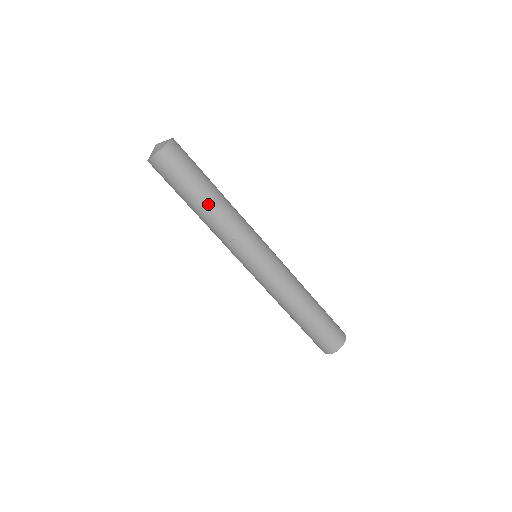
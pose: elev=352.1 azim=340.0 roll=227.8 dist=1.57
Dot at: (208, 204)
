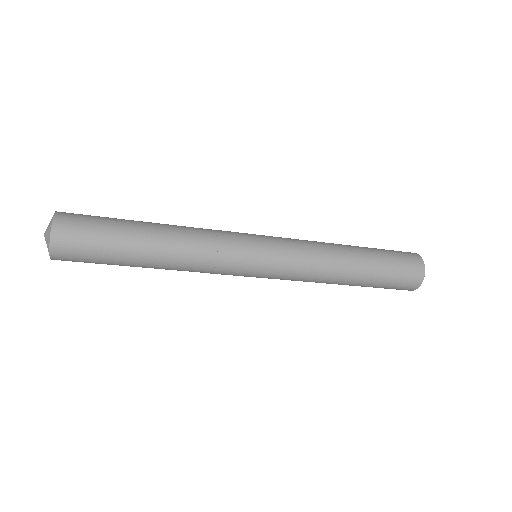
Dot at: (156, 239)
